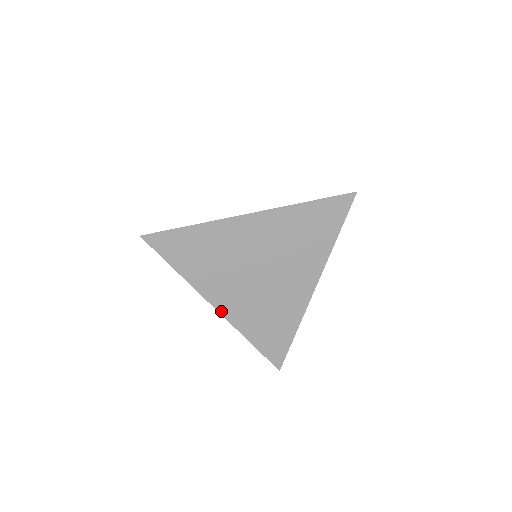
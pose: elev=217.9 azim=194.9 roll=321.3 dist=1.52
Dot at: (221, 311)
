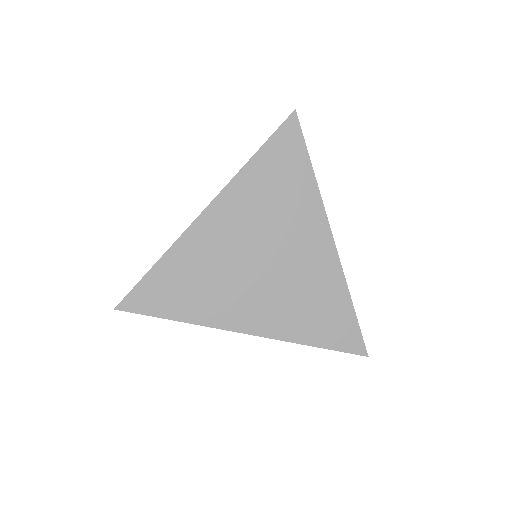
Dot at: (254, 332)
